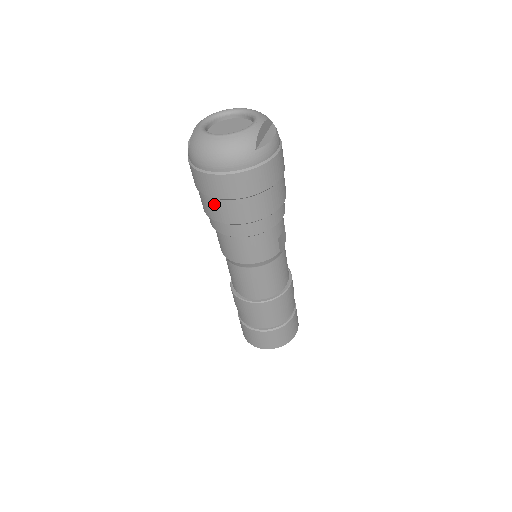
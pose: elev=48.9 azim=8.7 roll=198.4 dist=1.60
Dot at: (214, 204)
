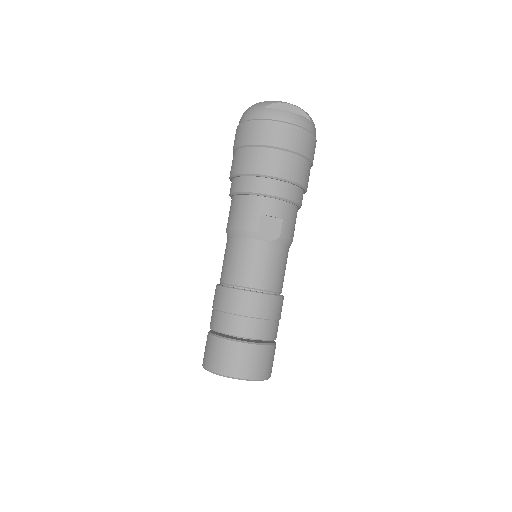
Dot at: occluded
